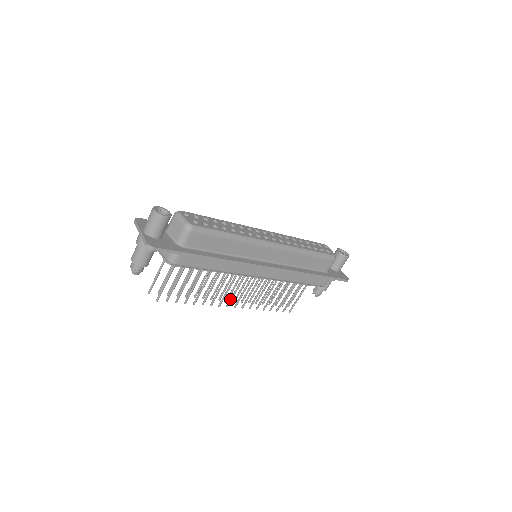
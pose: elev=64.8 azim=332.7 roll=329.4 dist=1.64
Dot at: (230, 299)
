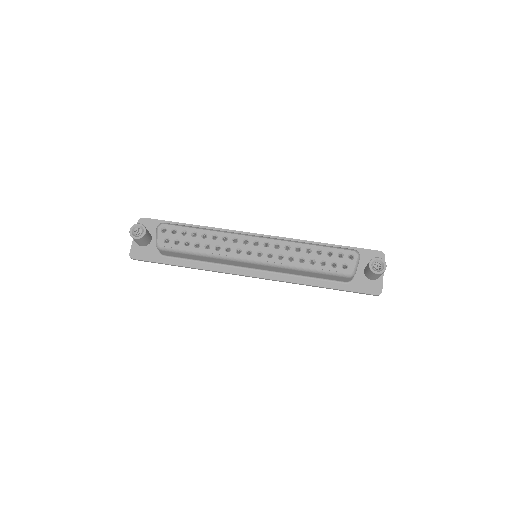
Dot at: occluded
